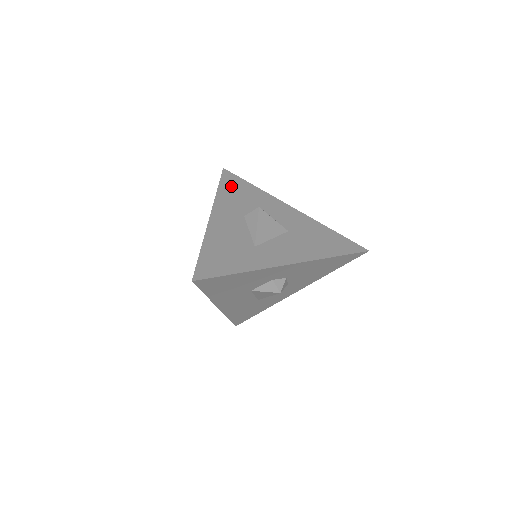
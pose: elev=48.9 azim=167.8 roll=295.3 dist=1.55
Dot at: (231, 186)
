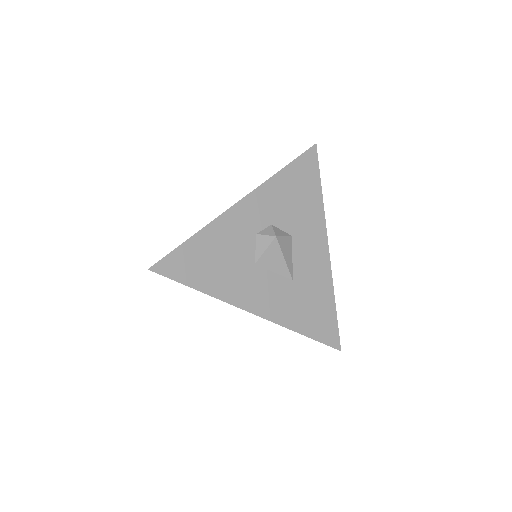
Dot at: occluded
